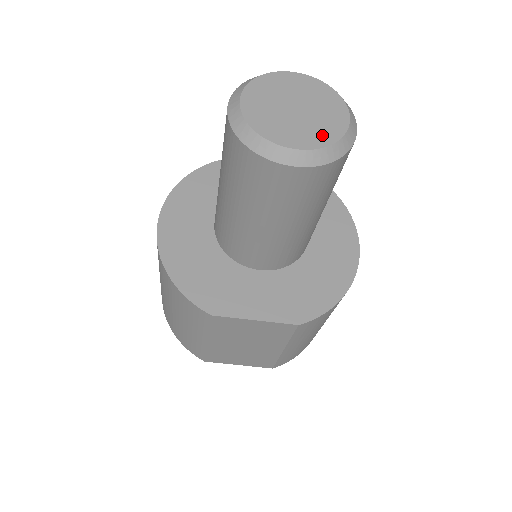
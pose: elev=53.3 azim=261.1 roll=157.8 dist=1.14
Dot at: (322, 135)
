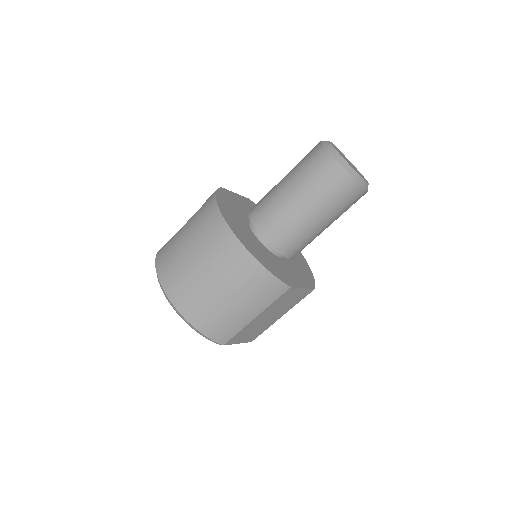
Dot at: (363, 177)
